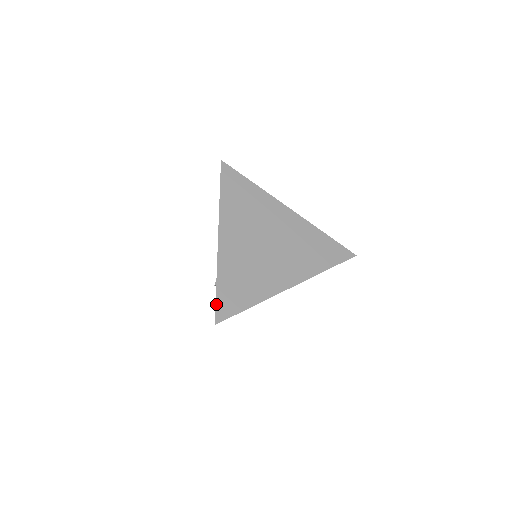
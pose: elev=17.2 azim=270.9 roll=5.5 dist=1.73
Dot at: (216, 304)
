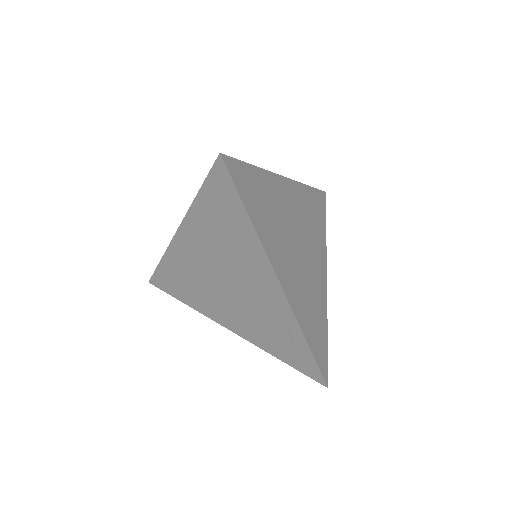
Dot at: (319, 367)
